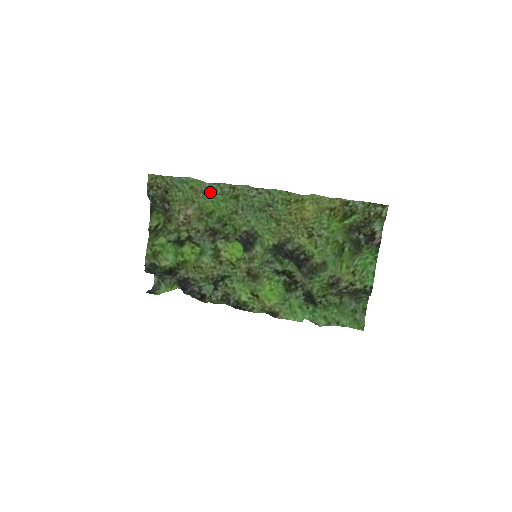
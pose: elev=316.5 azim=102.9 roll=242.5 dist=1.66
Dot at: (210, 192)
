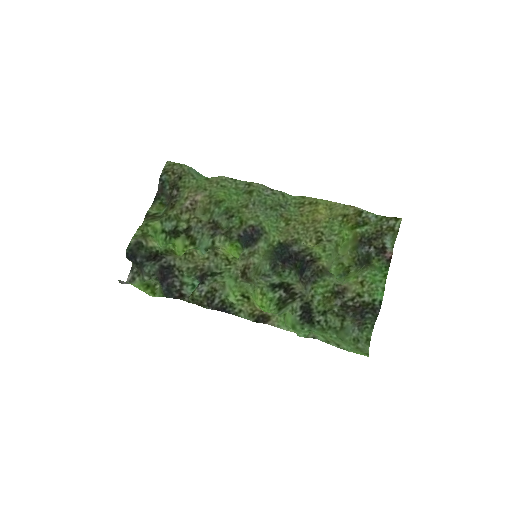
Dot at: (225, 184)
